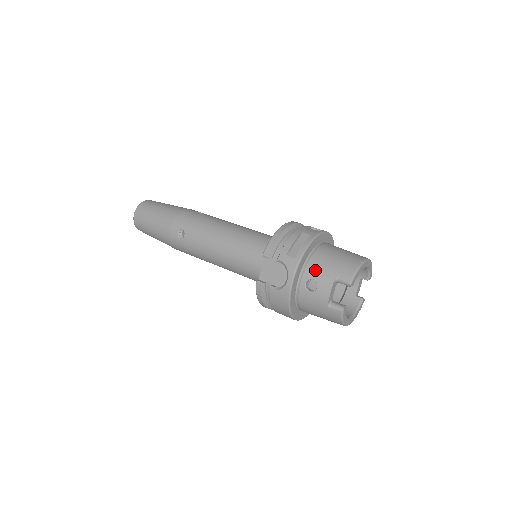
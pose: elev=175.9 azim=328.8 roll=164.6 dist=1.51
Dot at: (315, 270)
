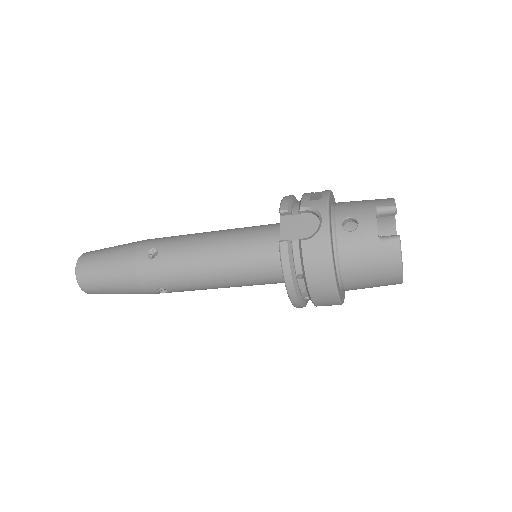
Dot at: (347, 209)
